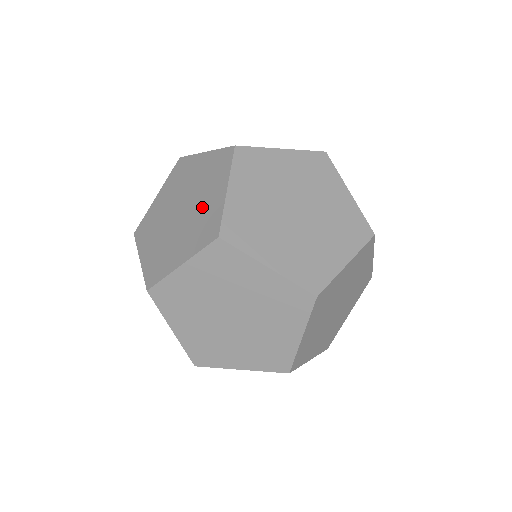
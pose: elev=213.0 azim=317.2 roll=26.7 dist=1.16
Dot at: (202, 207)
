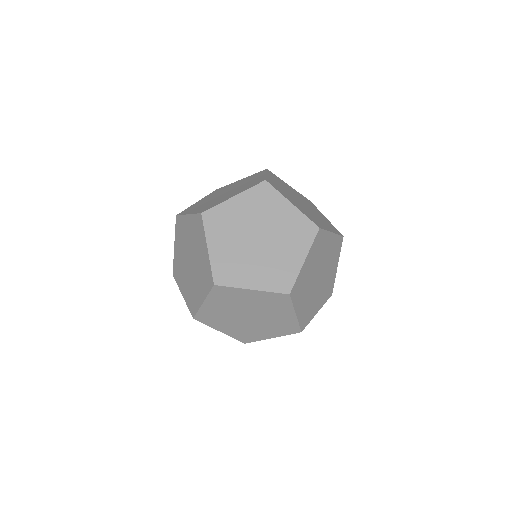
Dot at: (200, 261)
